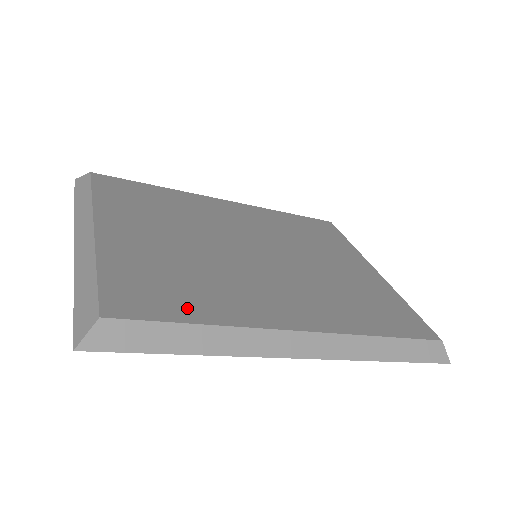
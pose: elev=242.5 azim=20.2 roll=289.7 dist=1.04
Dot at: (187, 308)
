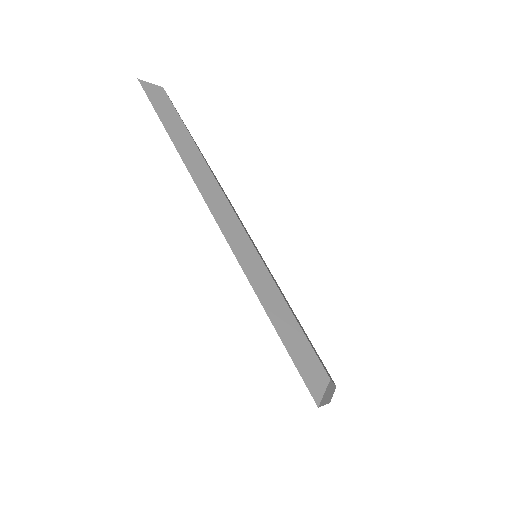
Dot at: occluded
